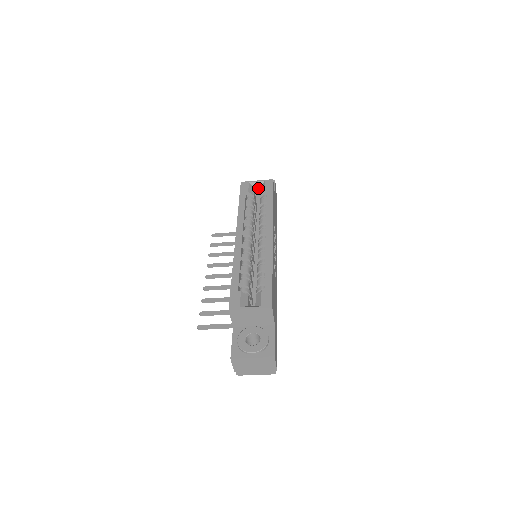
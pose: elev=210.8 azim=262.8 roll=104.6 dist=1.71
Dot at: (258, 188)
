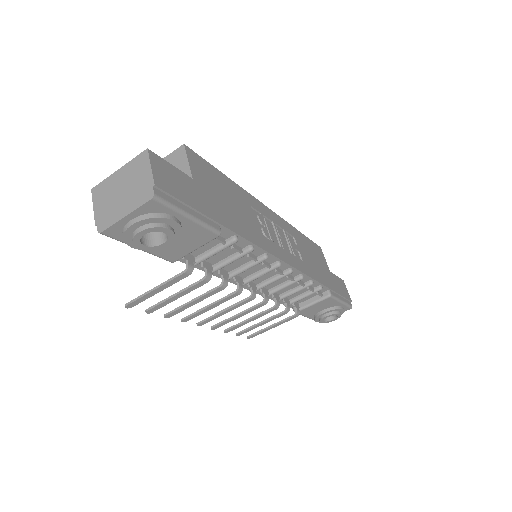
Dot at: occluded
